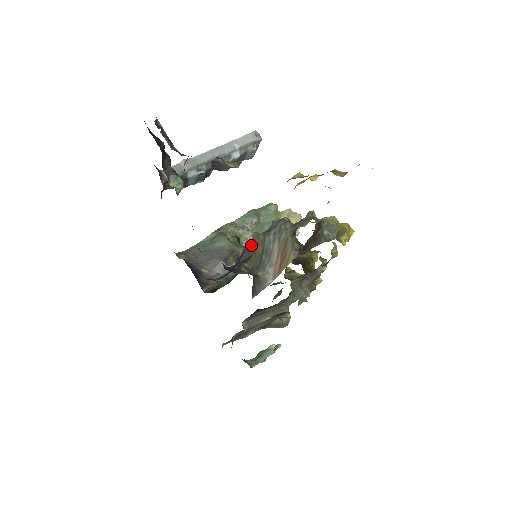
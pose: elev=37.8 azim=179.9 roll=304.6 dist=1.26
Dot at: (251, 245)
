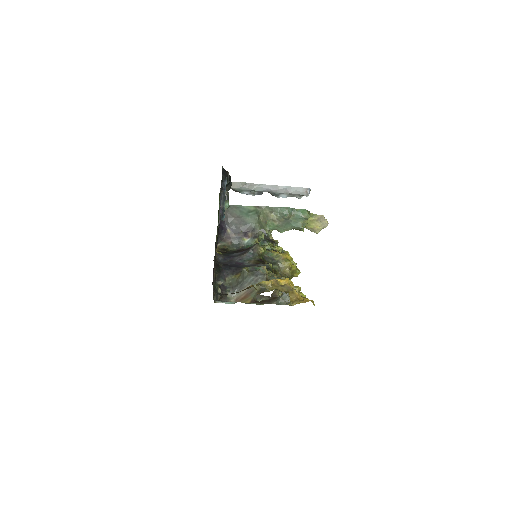
Dot at: (257, 249)
